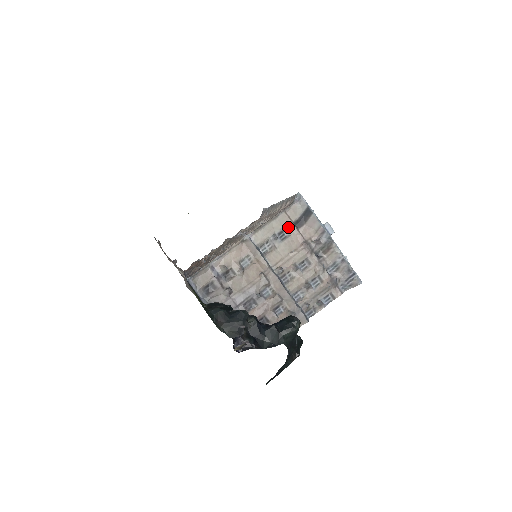
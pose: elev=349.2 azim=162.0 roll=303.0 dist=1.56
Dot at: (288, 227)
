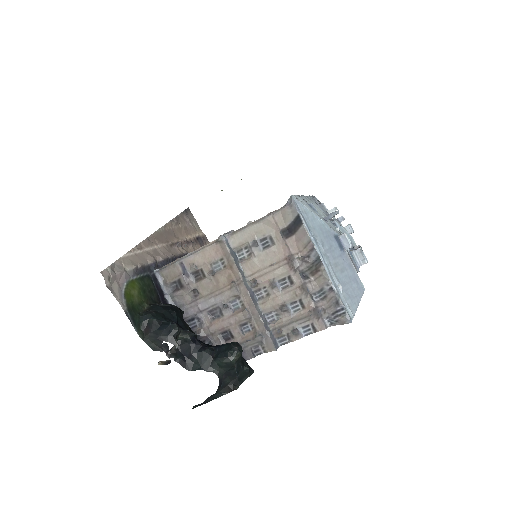
Dot at: (273, 234)
